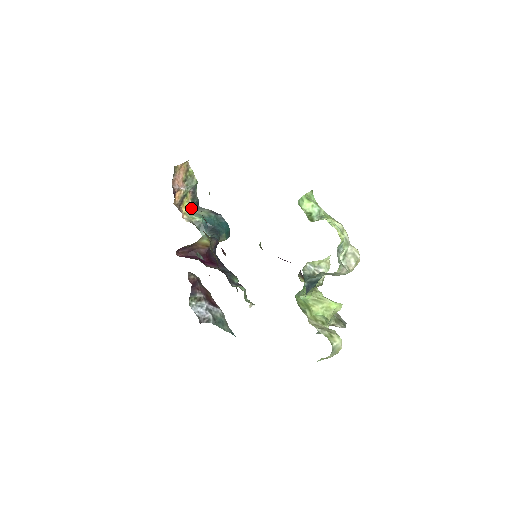
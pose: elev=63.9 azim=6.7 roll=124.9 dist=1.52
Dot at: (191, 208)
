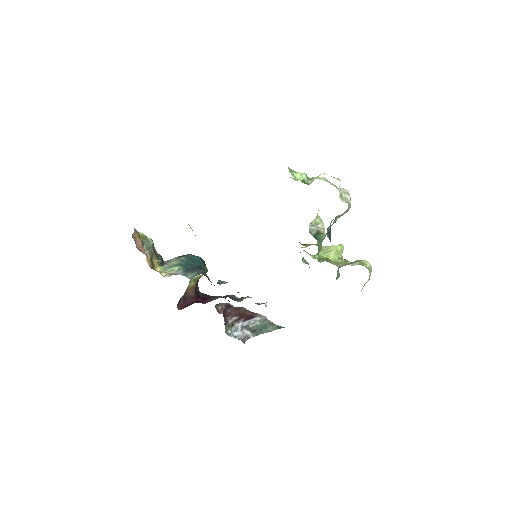
Dot at: (161, 265)
